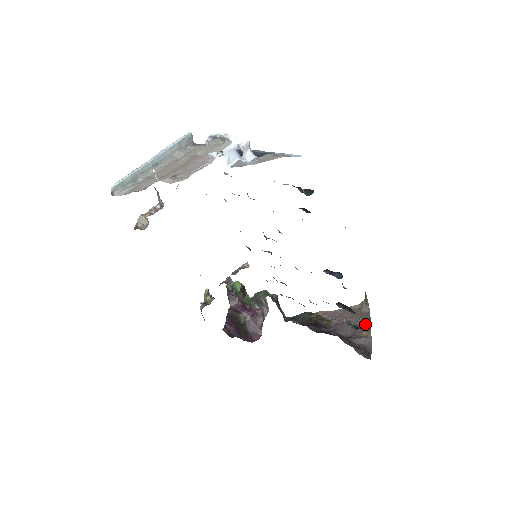
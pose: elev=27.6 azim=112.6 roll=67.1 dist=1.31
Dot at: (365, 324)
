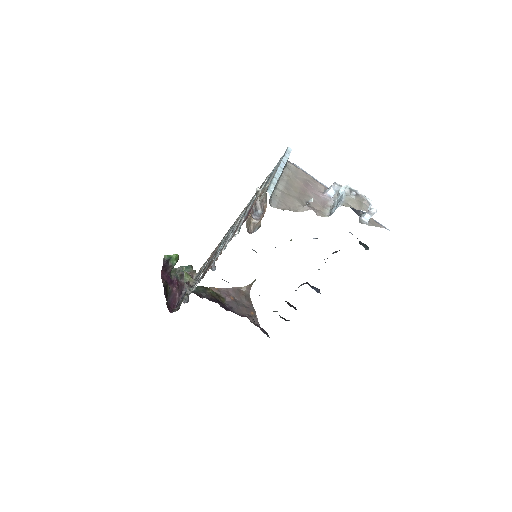
Dot at: (249, 305)
